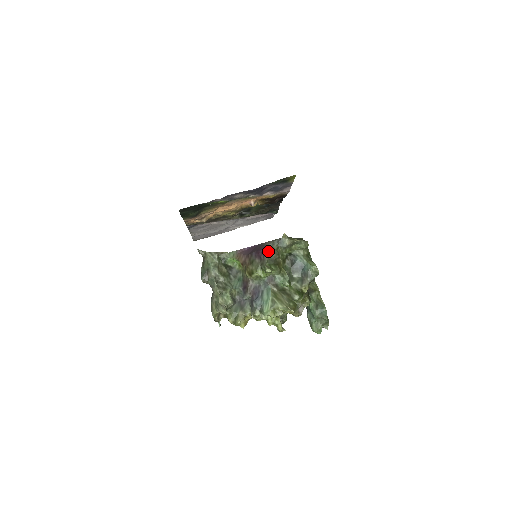
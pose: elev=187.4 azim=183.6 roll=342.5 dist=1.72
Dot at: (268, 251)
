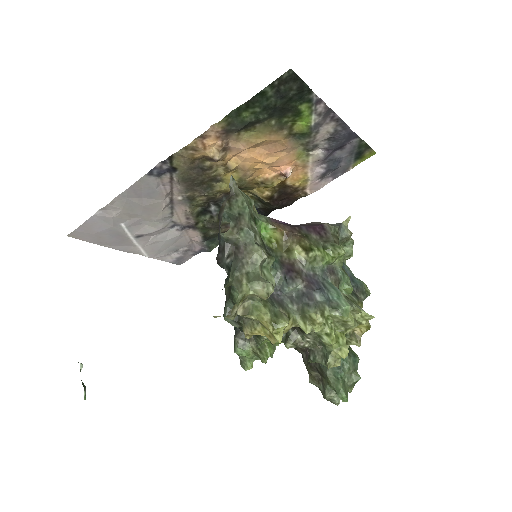
Dot at: (329, 230)
